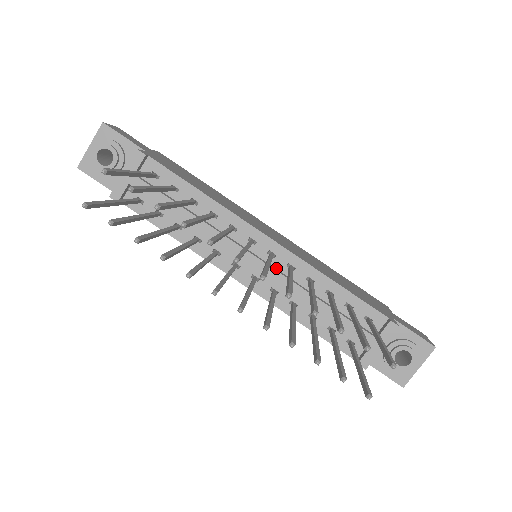
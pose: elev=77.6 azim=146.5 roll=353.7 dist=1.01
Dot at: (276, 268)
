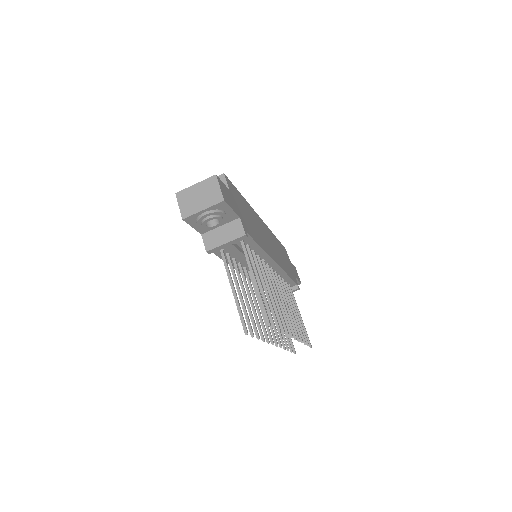
Dot at: occluded
